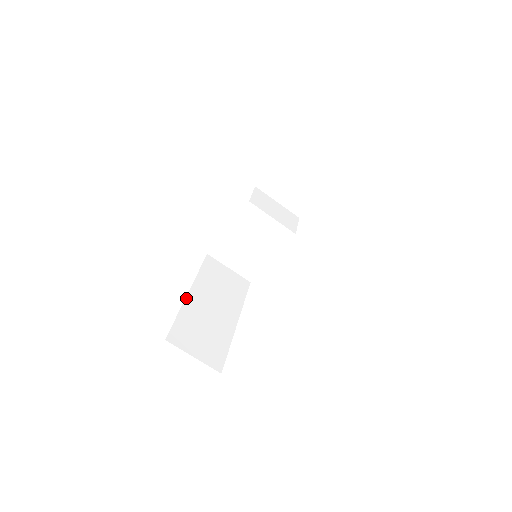
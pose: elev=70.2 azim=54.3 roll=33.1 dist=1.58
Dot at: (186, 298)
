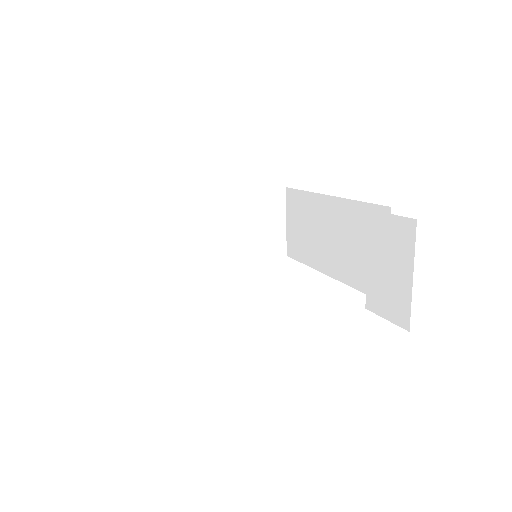
Dot at: occluded
